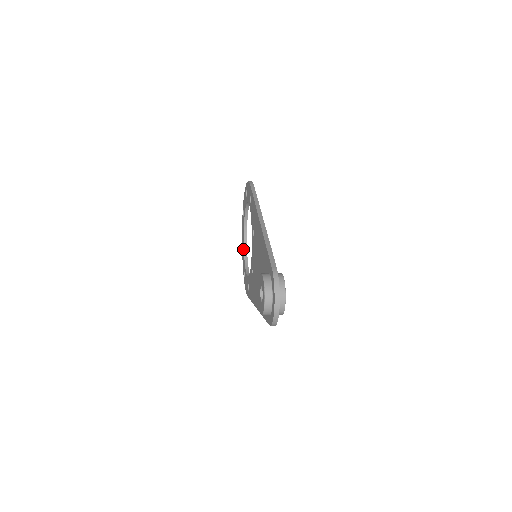
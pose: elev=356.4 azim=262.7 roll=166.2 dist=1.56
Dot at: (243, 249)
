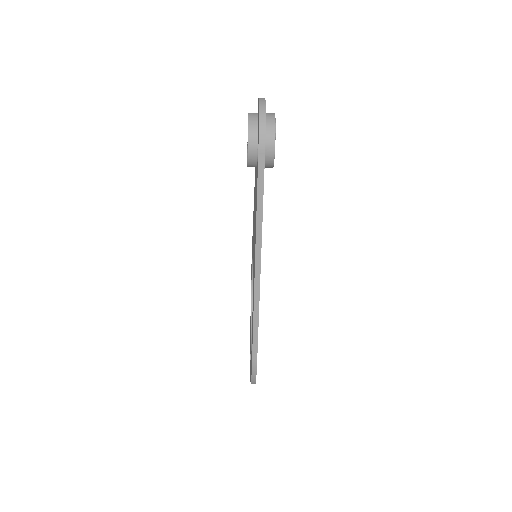
Dot at: occluded
